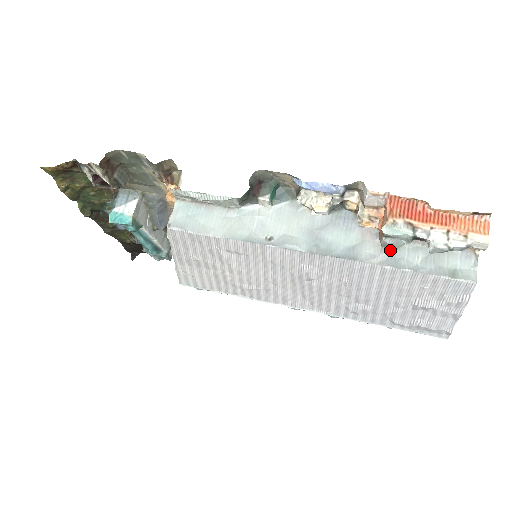
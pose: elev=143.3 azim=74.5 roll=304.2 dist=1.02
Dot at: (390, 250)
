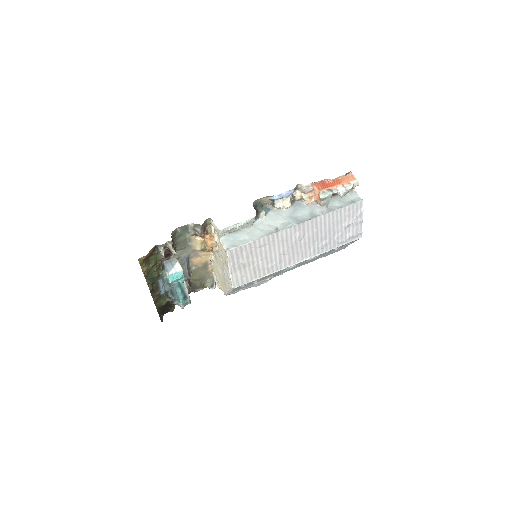
Dot at: (326, 206)
